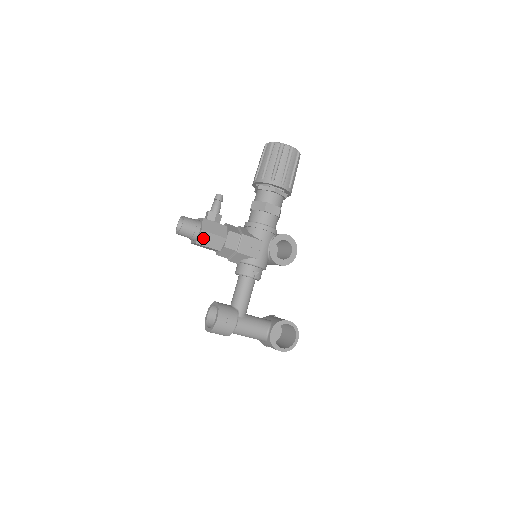
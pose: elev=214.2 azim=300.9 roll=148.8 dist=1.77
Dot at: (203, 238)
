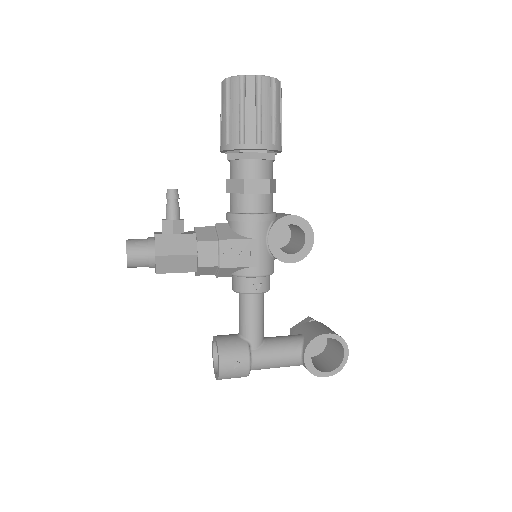
Dot at: (163, 264)
